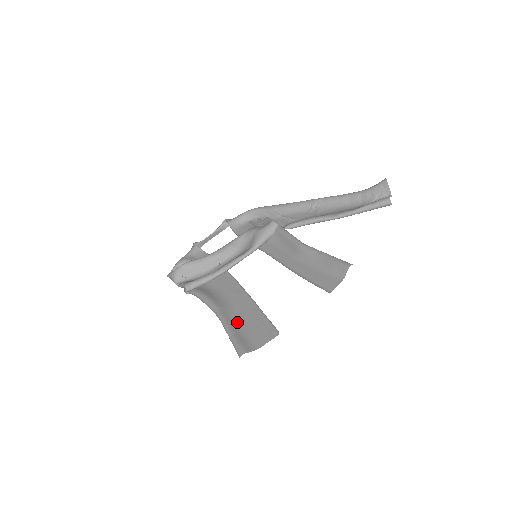
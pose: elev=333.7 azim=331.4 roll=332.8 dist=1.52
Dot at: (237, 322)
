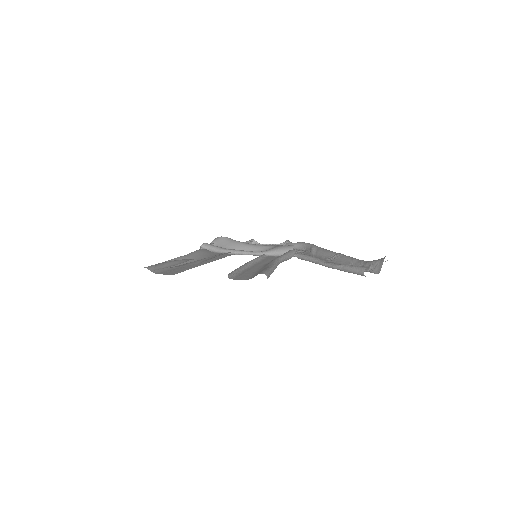
Dot at: (180, 264)
